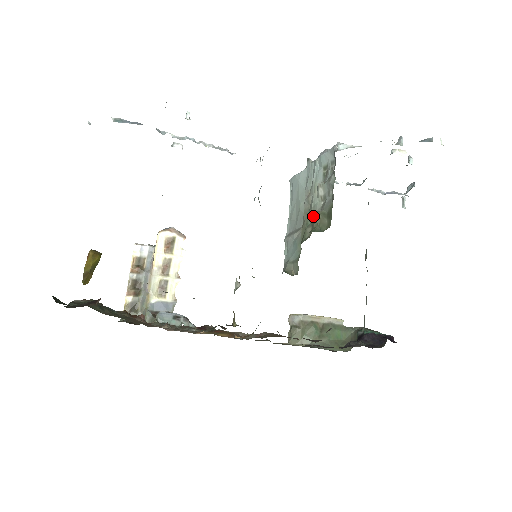
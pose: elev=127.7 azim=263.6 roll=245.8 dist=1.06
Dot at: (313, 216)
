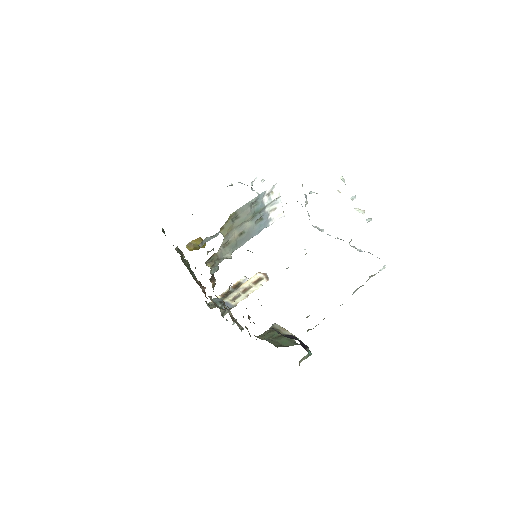
Dot at: occluded
